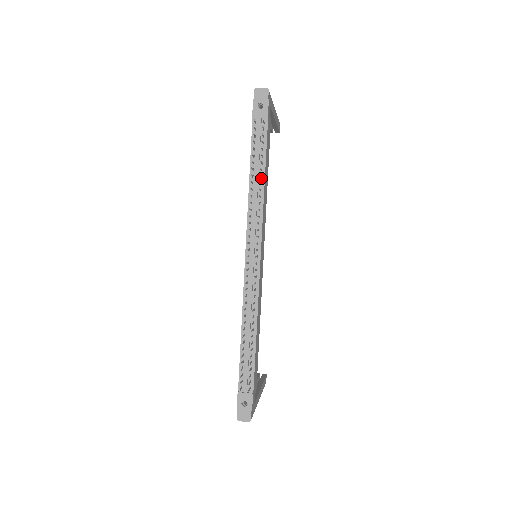
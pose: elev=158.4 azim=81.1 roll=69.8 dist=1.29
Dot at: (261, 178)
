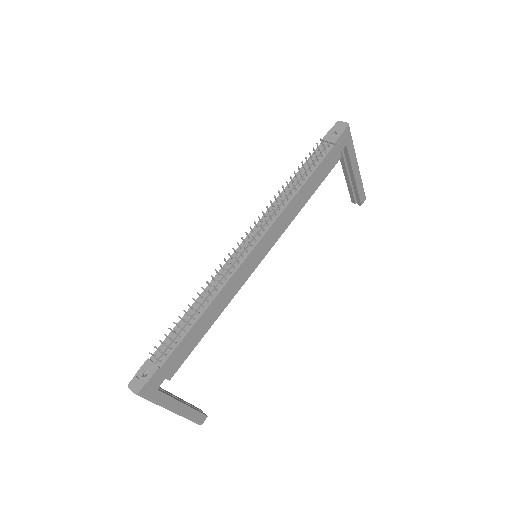
Dot at: (299, 186)
